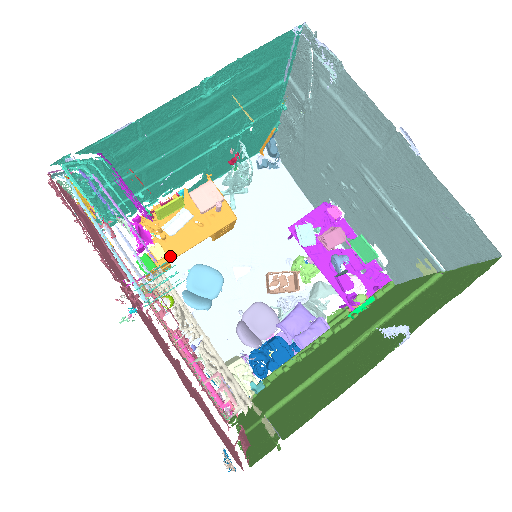
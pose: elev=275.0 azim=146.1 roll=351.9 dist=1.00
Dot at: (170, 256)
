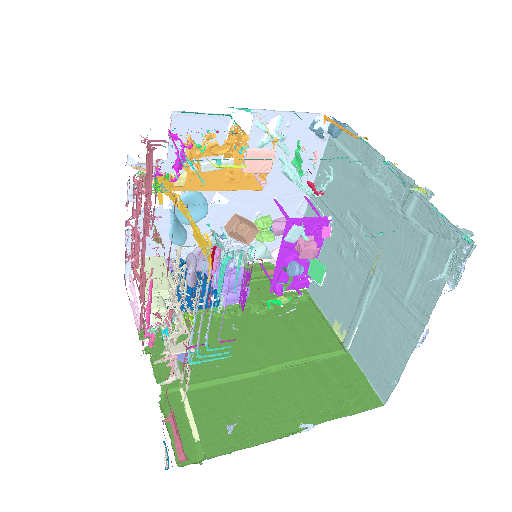
Dot at: (186, 188)
